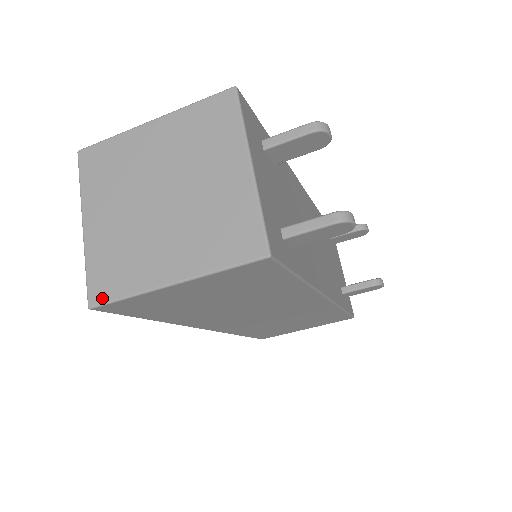
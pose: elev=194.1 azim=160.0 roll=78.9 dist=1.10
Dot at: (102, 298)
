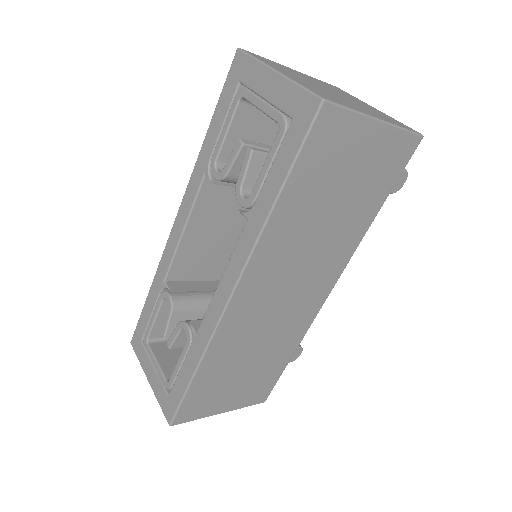
Dot at: (332, 100)
